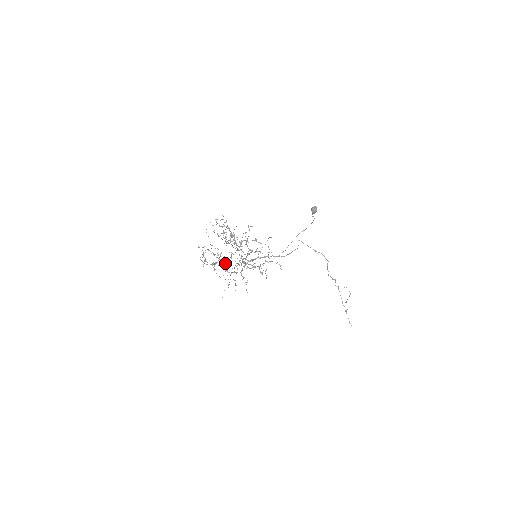
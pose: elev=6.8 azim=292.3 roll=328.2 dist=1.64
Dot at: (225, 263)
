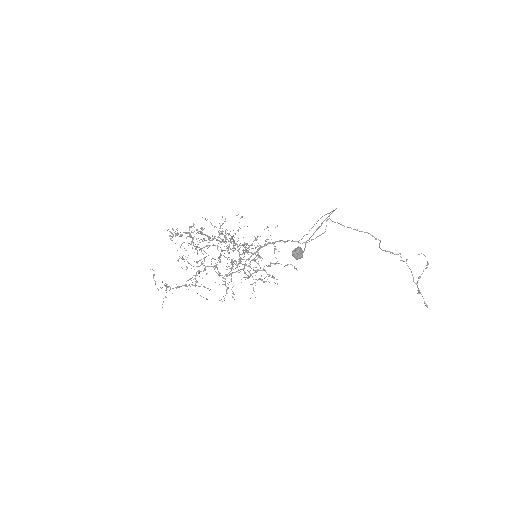
Dot at: occluded
